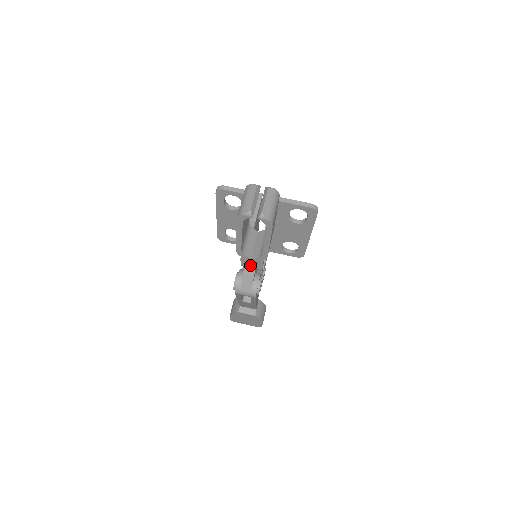
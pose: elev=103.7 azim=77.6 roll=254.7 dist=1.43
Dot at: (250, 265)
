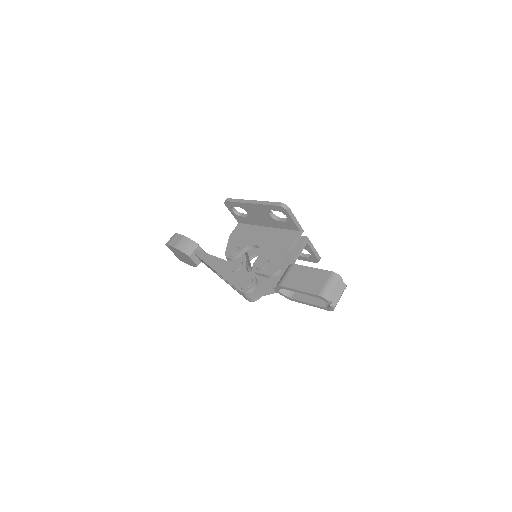
Dot at: (272, 291)
